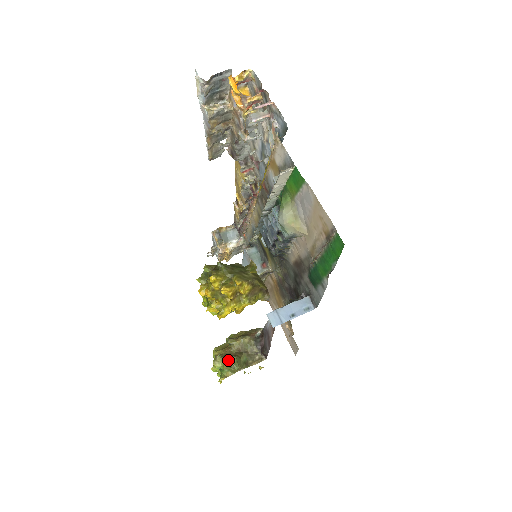
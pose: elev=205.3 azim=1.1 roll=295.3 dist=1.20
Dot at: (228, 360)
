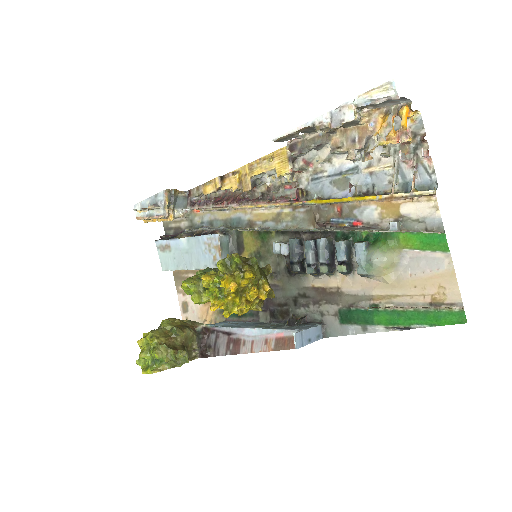
Dot at: (175, 353)
